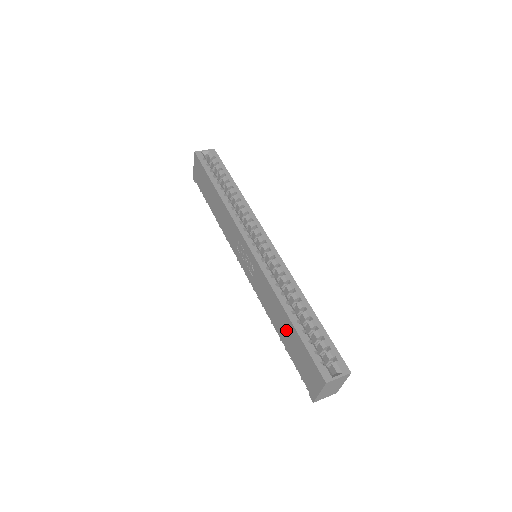
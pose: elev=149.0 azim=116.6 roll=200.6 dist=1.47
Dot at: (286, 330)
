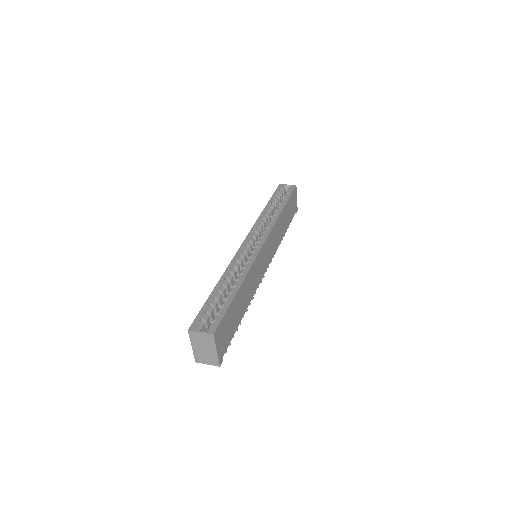
Dot at: occluded
